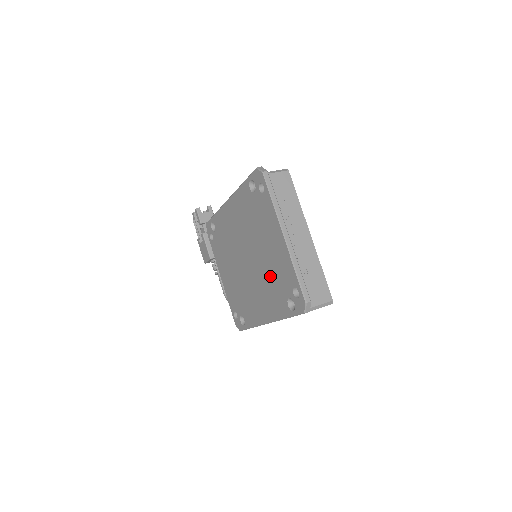
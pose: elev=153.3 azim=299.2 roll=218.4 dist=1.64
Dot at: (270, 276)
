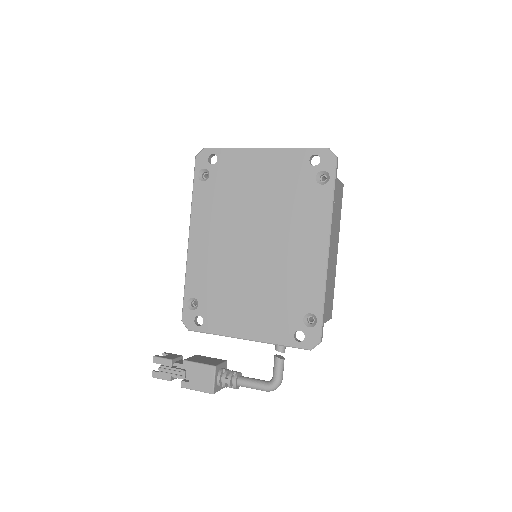
Dot at: (285, 201)
